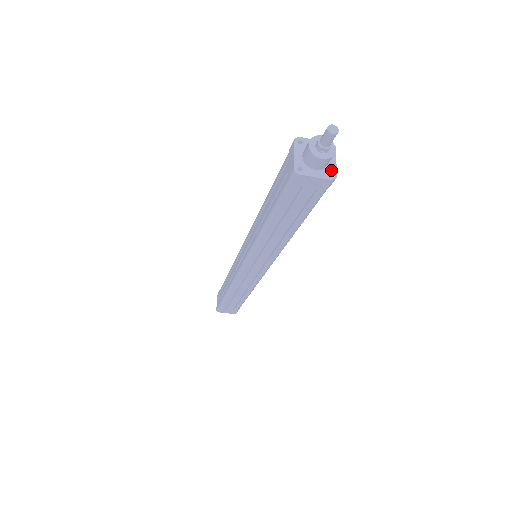
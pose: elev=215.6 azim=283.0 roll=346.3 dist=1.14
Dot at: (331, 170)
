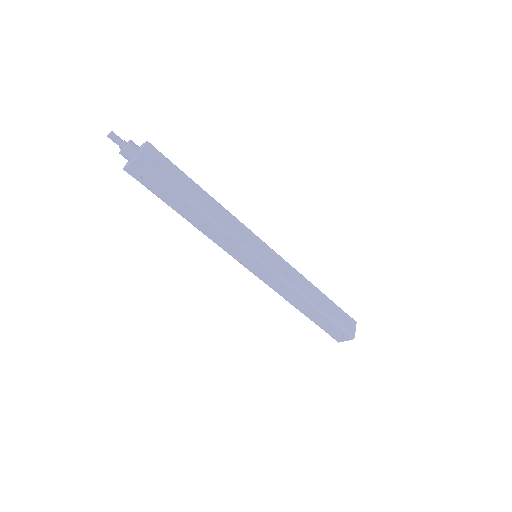
Dot at: (138, 155)
